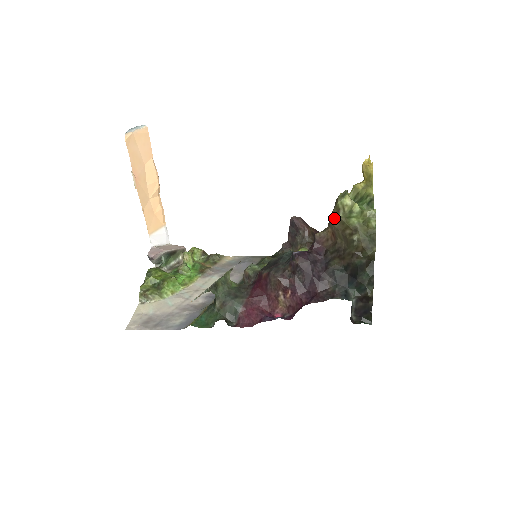
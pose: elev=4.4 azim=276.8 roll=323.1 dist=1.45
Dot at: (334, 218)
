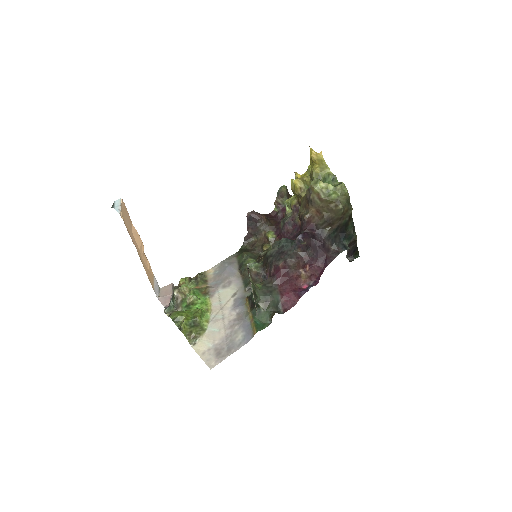
Dot at: (317, 200)
